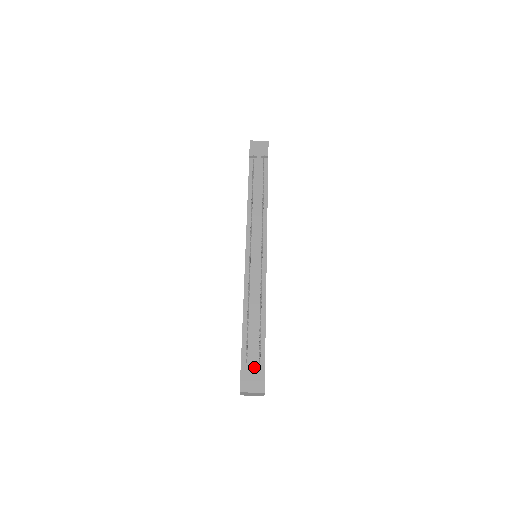
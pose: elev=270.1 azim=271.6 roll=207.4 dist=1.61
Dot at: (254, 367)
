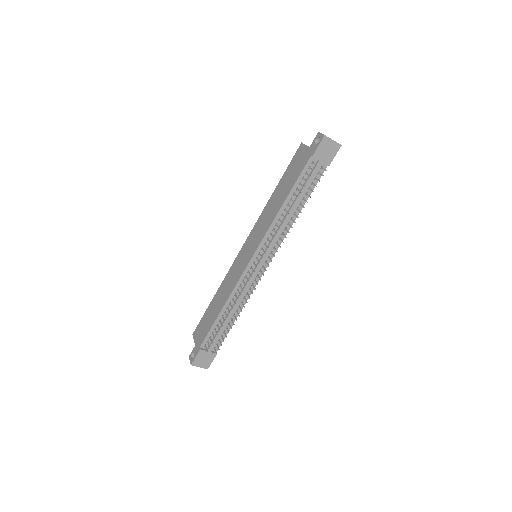
Dot at: (209, 353)
